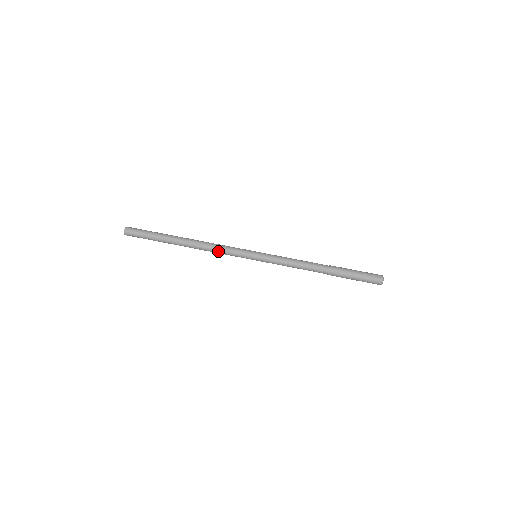
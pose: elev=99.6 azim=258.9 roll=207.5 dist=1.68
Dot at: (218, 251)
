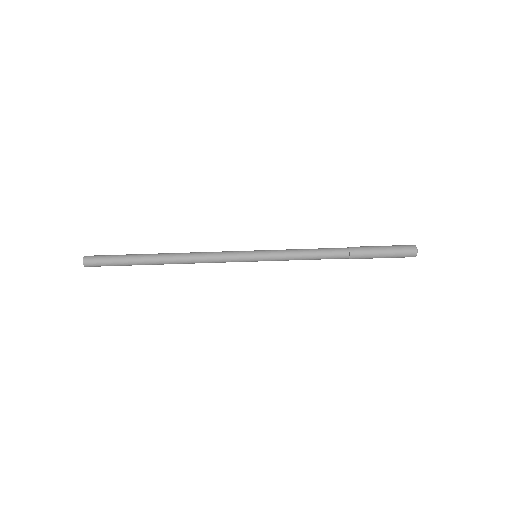
Dot at: (208, 253)
